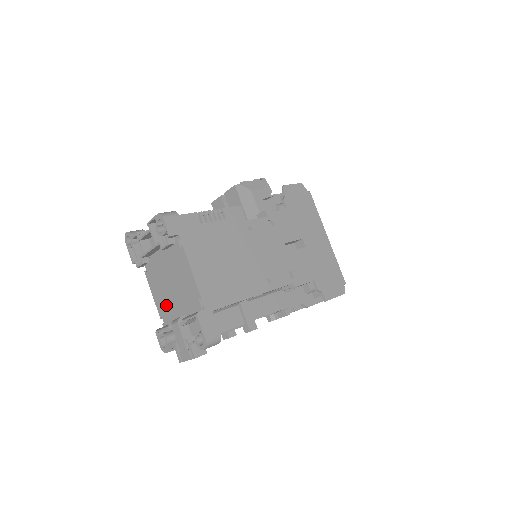
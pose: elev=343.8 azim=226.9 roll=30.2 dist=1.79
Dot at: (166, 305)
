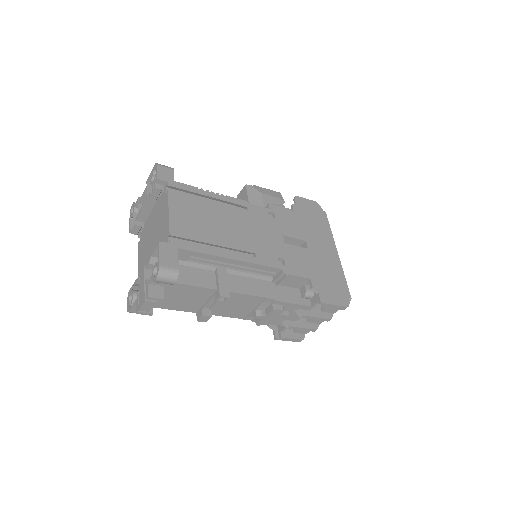
Dot at: occluded
